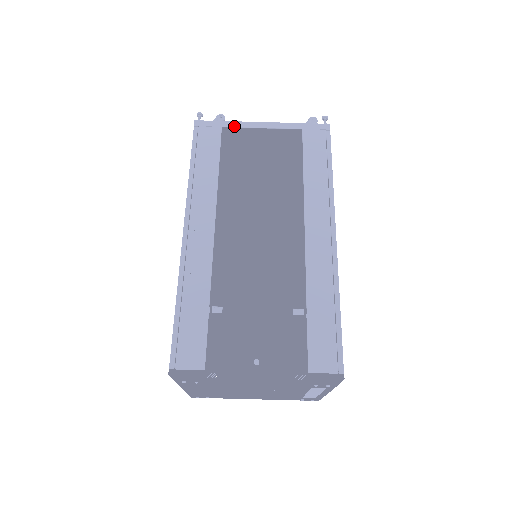
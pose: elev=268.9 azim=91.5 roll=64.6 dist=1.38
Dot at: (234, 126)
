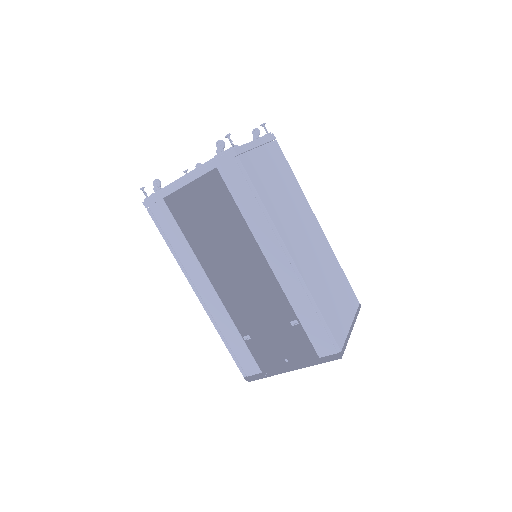
Dot at: (169, 193)
